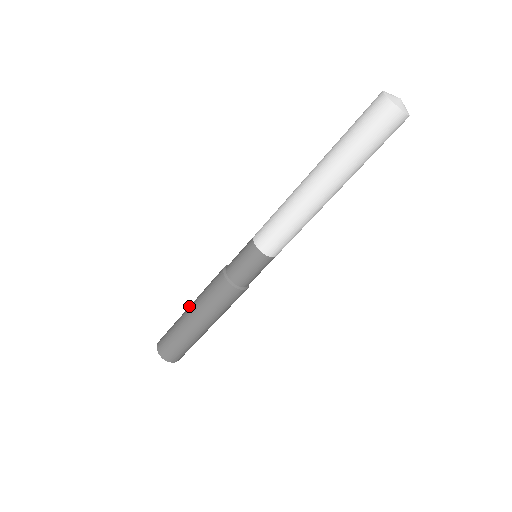
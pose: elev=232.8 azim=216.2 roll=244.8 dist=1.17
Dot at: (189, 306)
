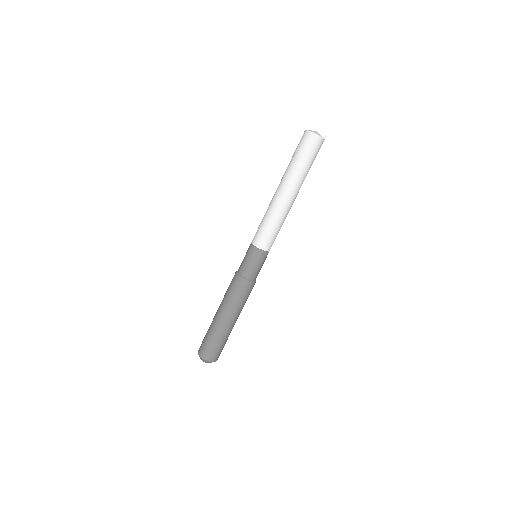
Dot at: occluded
